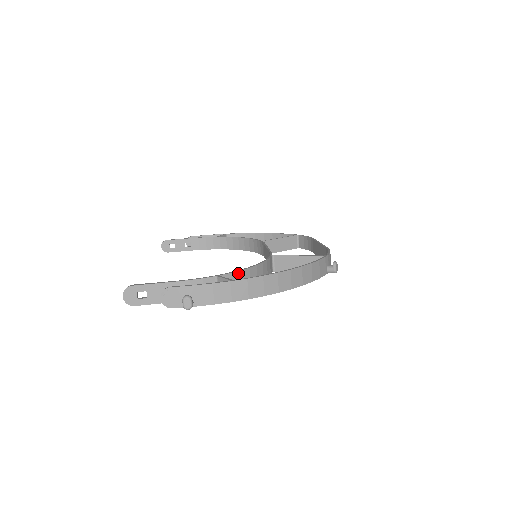
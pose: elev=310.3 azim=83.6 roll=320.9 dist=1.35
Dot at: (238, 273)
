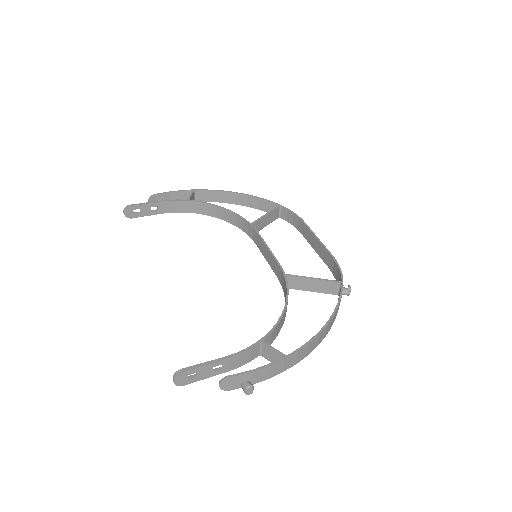
Dot at: (276, 328)
